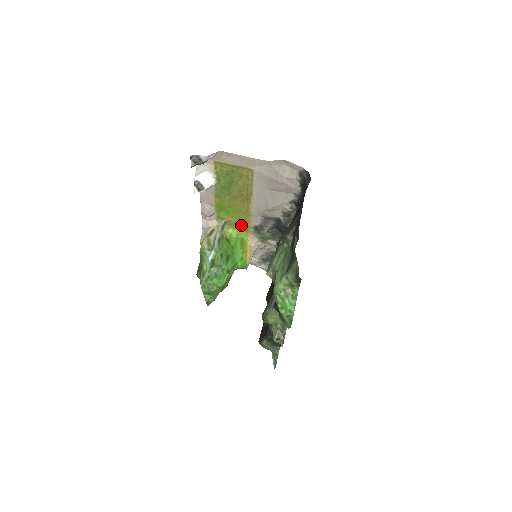
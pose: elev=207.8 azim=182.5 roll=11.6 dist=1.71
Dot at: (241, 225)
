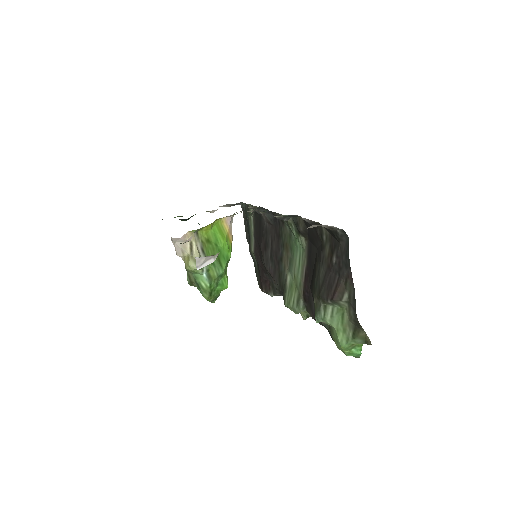
Dot at: occluded
